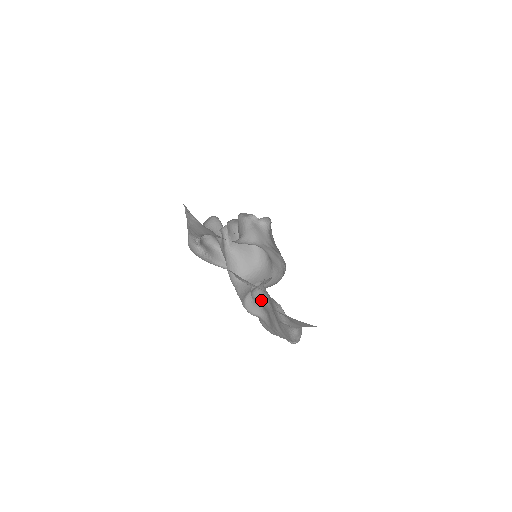
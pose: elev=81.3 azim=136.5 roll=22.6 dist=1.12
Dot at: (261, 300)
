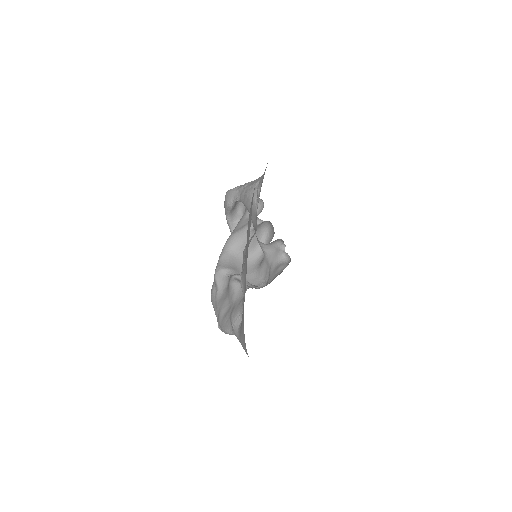
Dot at: (233, 291)
